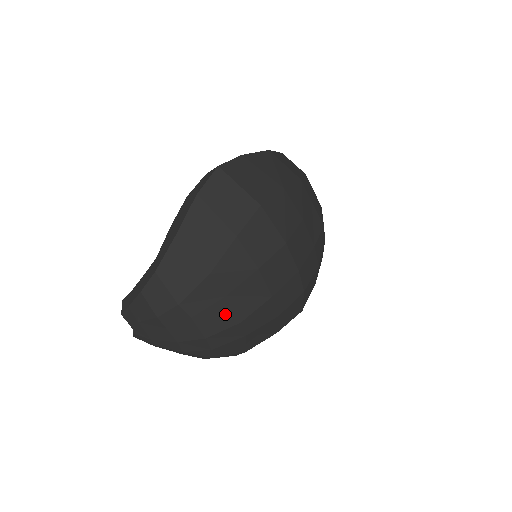
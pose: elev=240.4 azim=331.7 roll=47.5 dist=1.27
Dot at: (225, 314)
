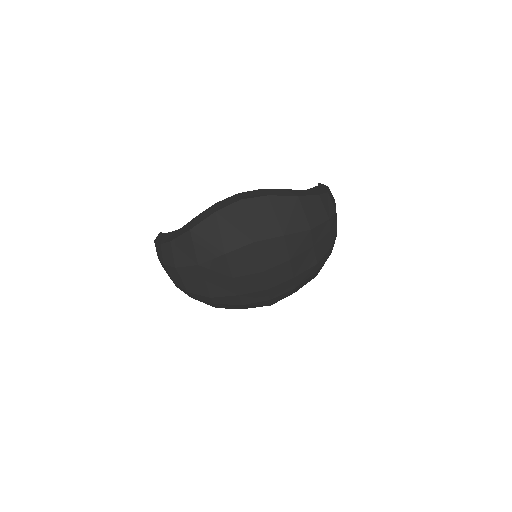
Dot at: (202, 288)
